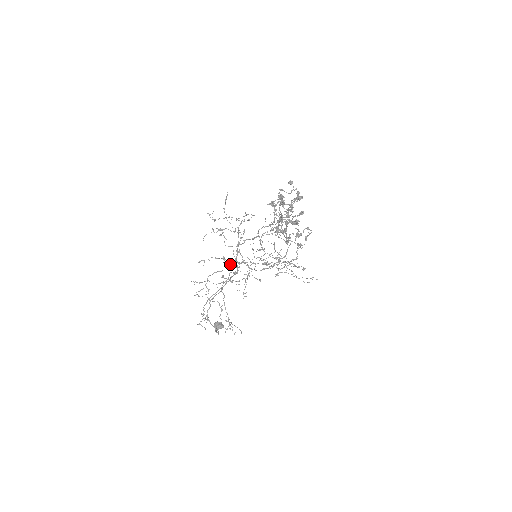
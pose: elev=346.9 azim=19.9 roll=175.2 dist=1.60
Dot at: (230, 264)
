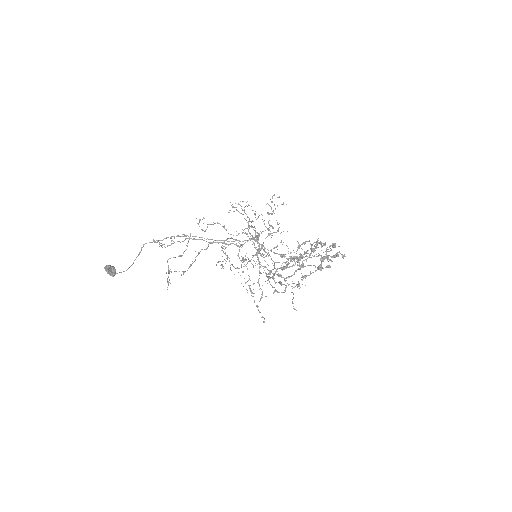
Dot at: (255, 234)
